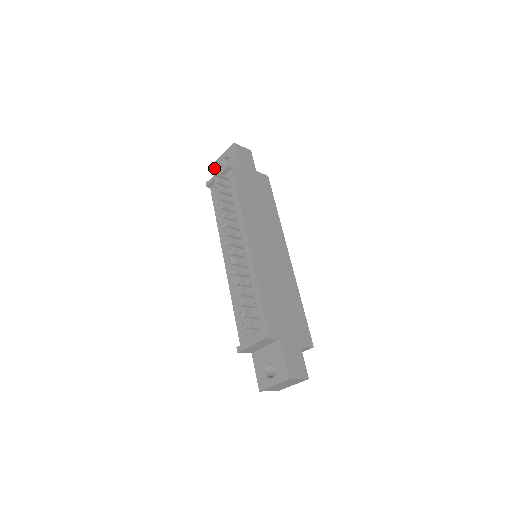
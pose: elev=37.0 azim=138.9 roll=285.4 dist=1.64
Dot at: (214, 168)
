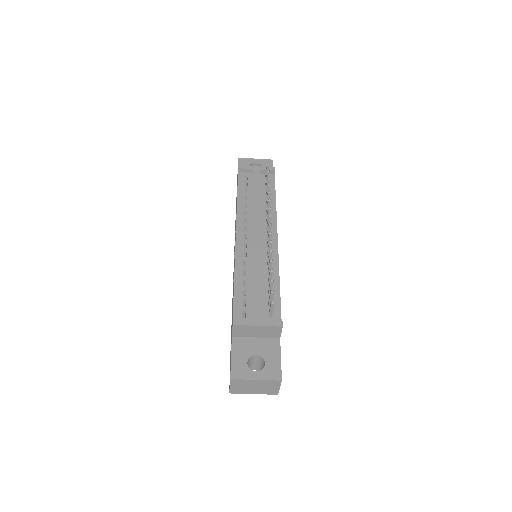
Dot at: (238, 162)
